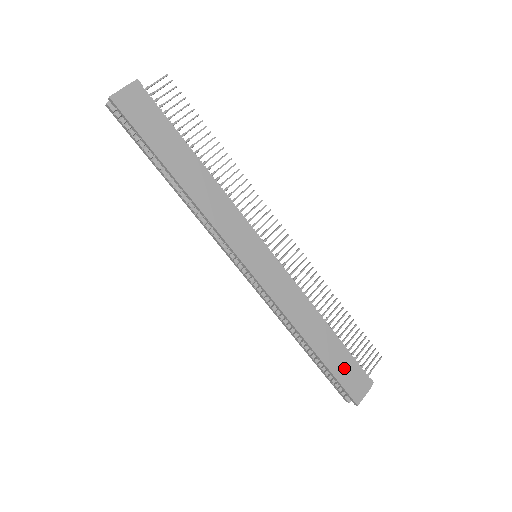
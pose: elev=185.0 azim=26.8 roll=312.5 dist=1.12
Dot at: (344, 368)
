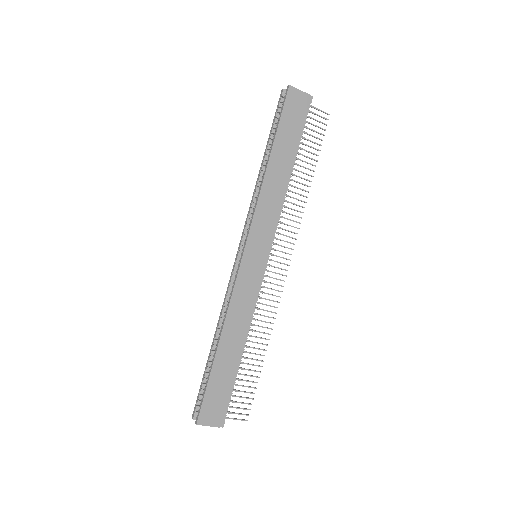
Dot at: (219, 389)
